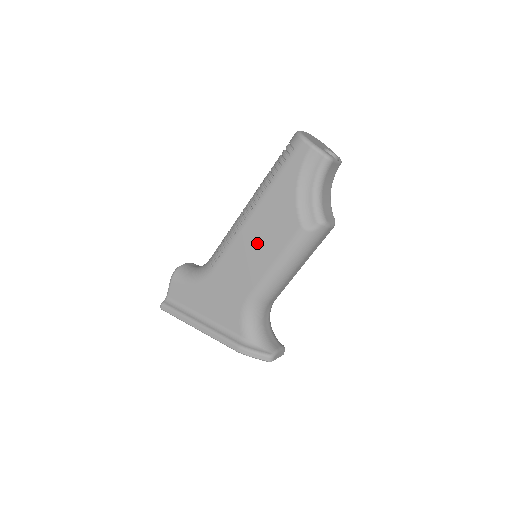
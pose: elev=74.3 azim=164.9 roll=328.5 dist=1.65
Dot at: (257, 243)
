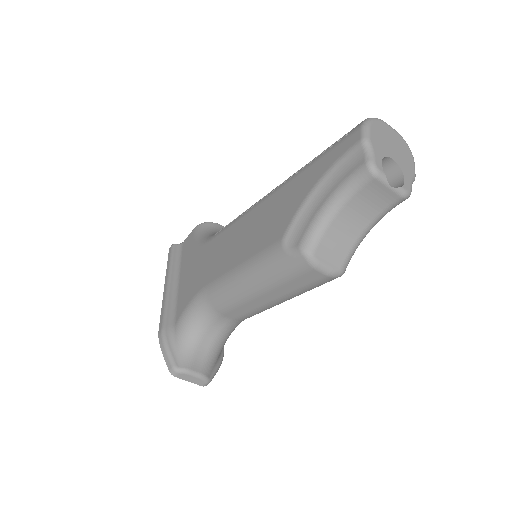
Dot at: (248, 233)
